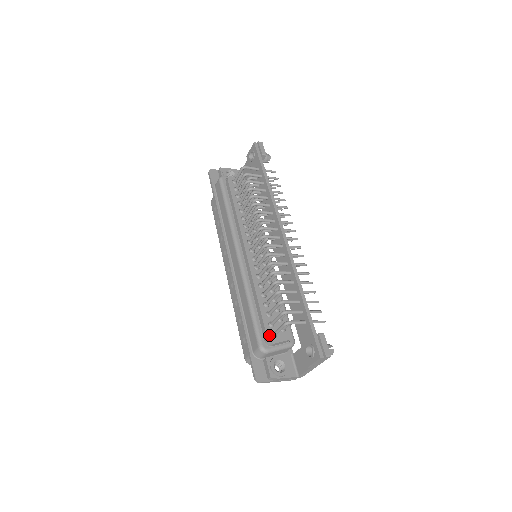
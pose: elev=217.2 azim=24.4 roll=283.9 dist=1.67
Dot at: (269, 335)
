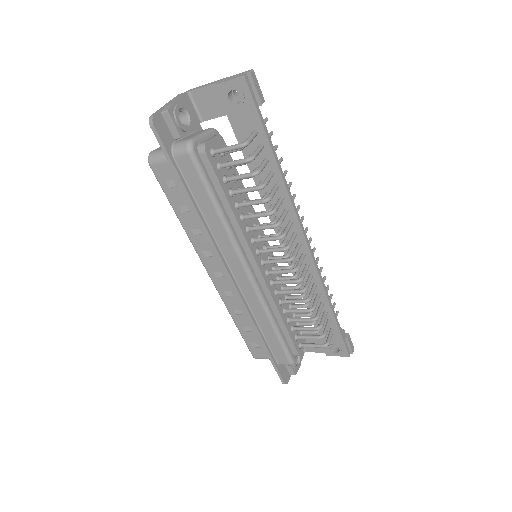
Dot at: (298, 350)
